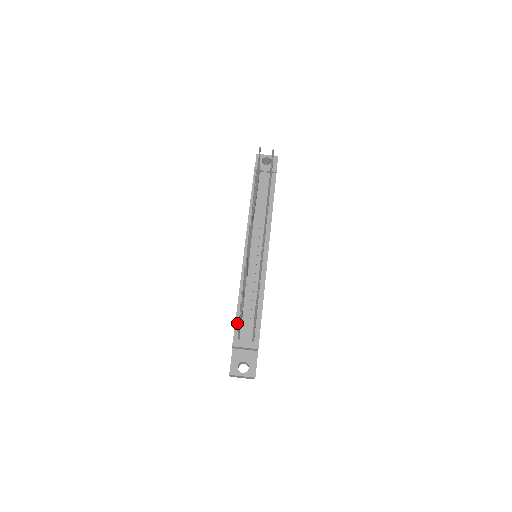
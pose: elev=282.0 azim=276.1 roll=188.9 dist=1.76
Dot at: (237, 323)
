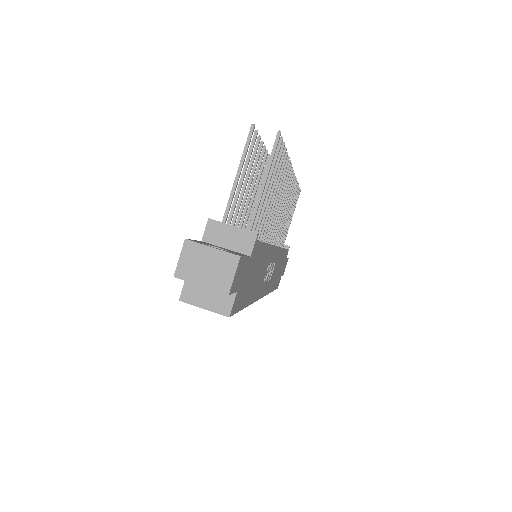
Dot at: occluded
